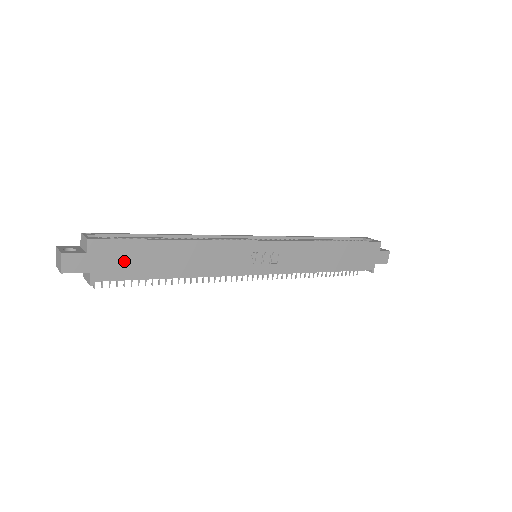
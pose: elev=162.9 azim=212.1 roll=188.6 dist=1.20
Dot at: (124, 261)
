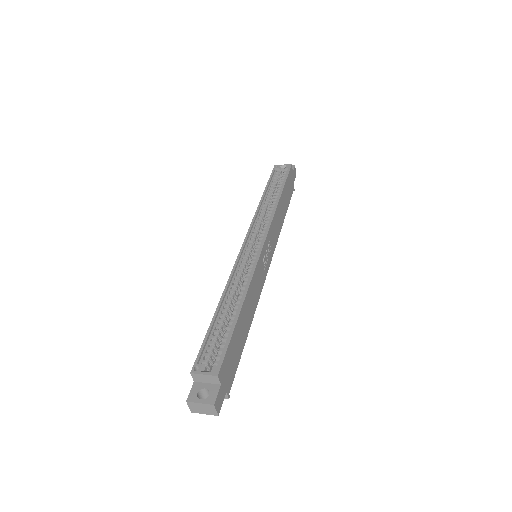
Dot at: (232, 359)
